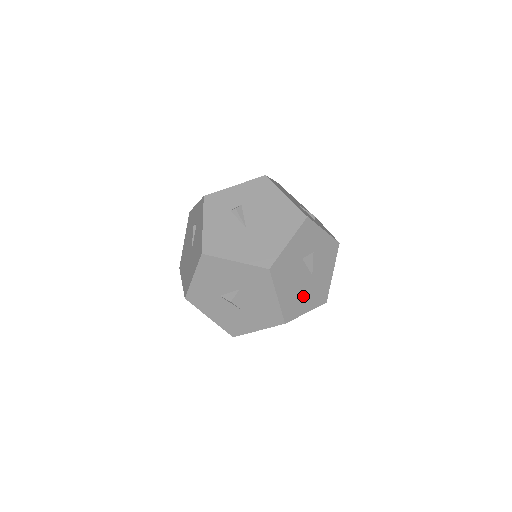
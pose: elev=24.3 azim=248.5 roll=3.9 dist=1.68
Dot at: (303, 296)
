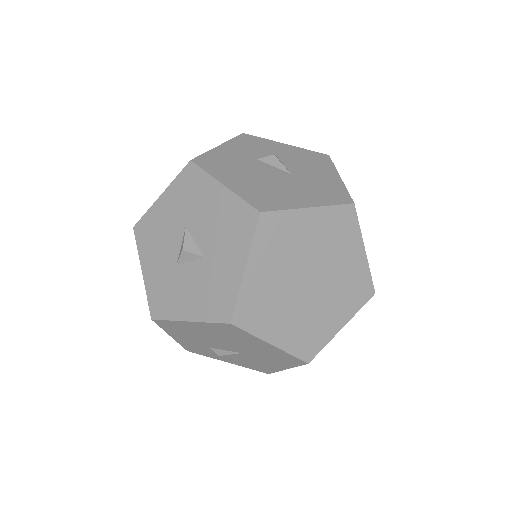
Dot at: (286, 191)
